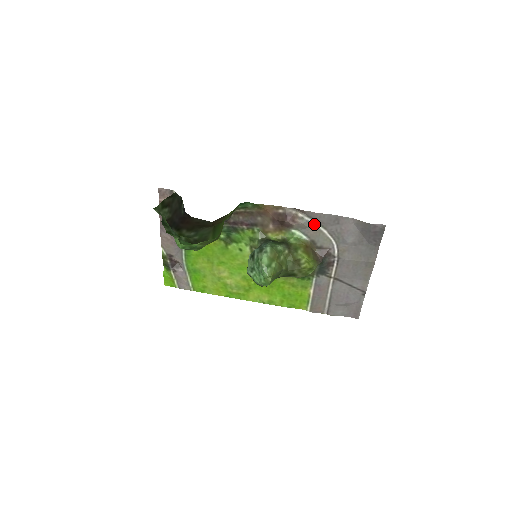
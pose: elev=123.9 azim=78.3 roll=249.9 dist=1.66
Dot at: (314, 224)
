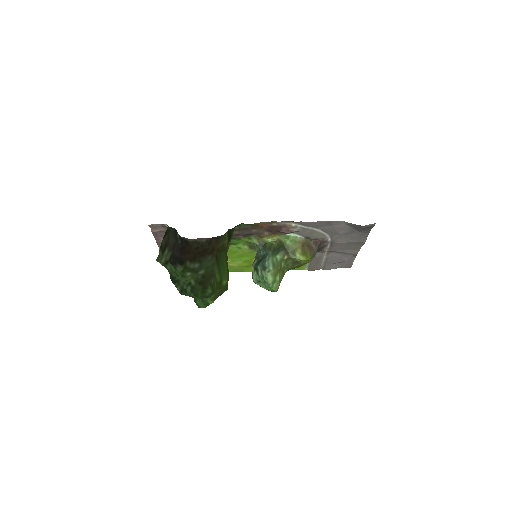
Dot at: (307, 228)
